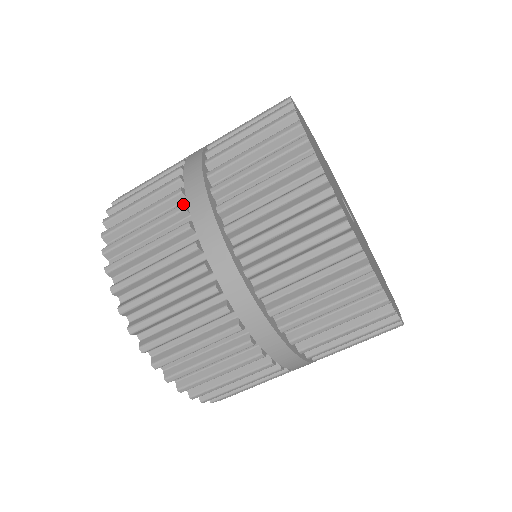
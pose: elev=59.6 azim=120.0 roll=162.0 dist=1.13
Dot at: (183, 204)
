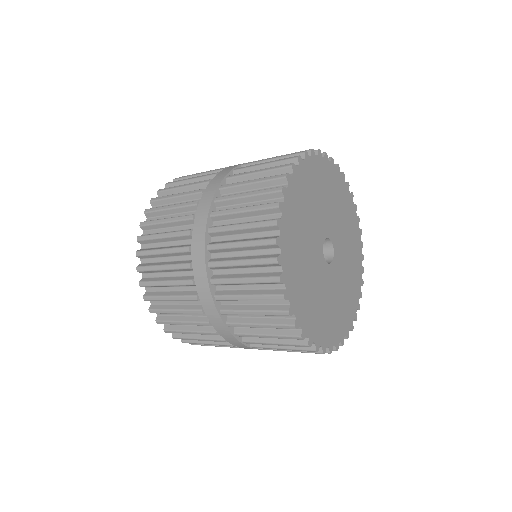
Dot at: (202, 311)
